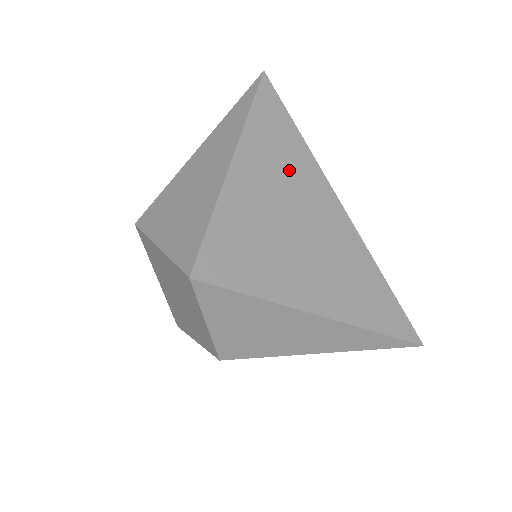
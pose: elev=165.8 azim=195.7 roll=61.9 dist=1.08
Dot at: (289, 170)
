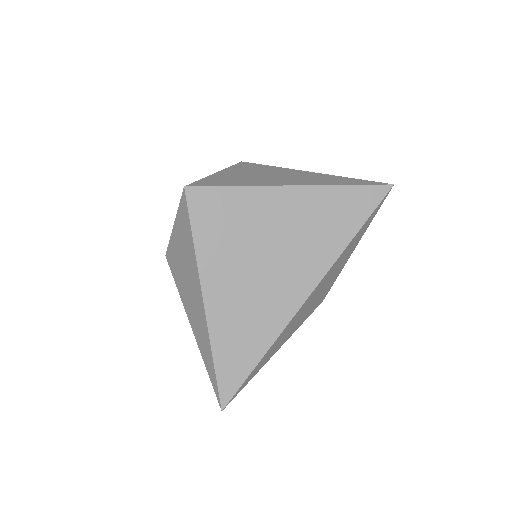
Dot at: (313, 236)
